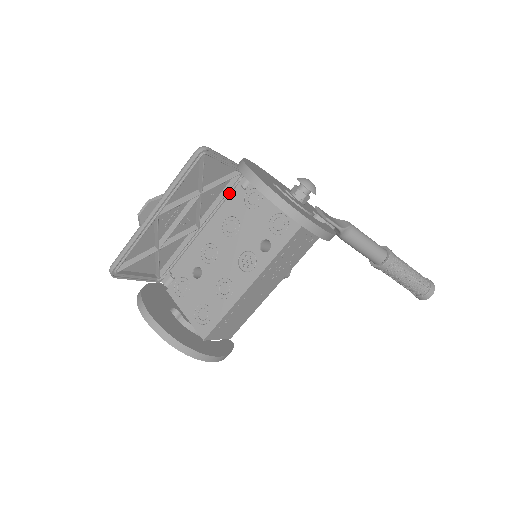
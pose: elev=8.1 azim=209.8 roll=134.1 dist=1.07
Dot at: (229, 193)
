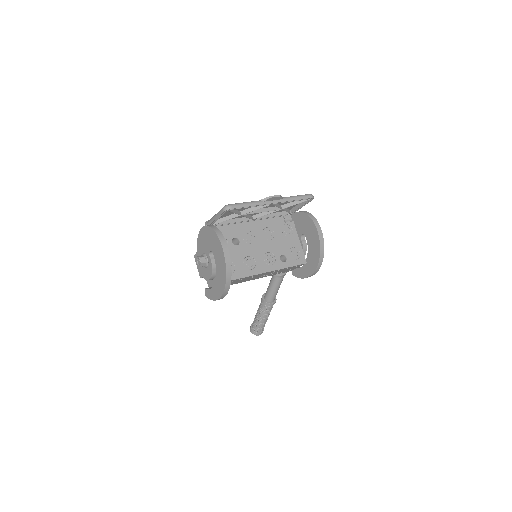
Dot at: (277, 216)
